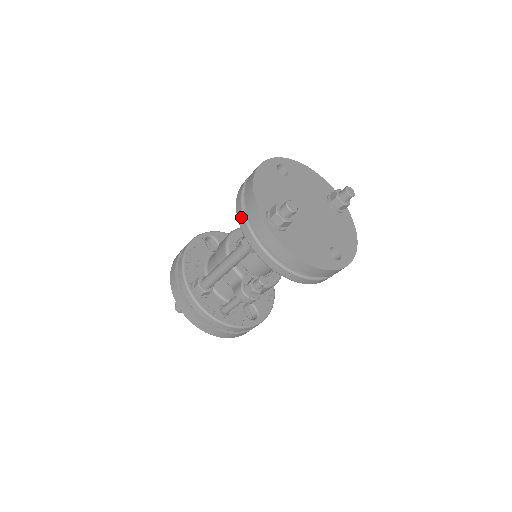
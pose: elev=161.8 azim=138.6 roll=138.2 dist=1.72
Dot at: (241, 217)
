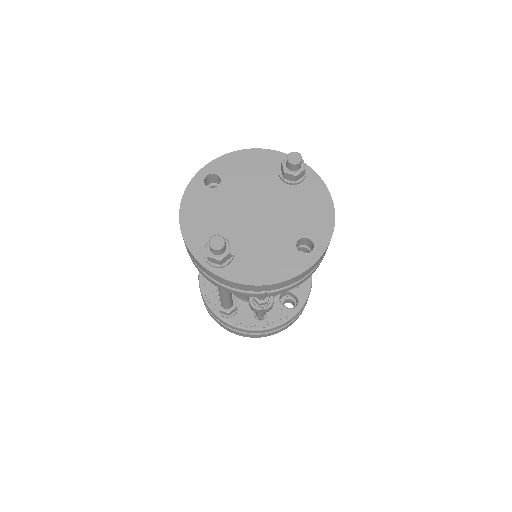
Dot at: occluded
